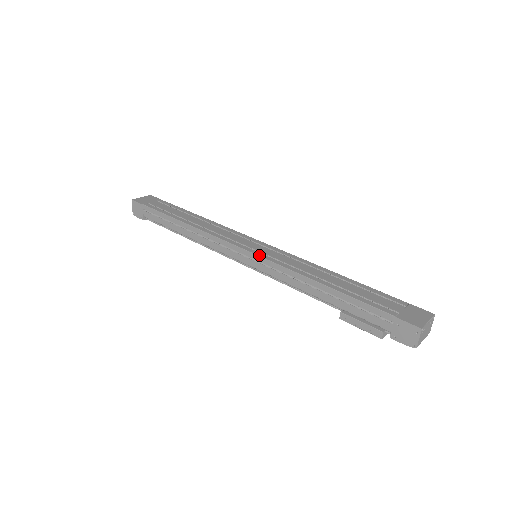
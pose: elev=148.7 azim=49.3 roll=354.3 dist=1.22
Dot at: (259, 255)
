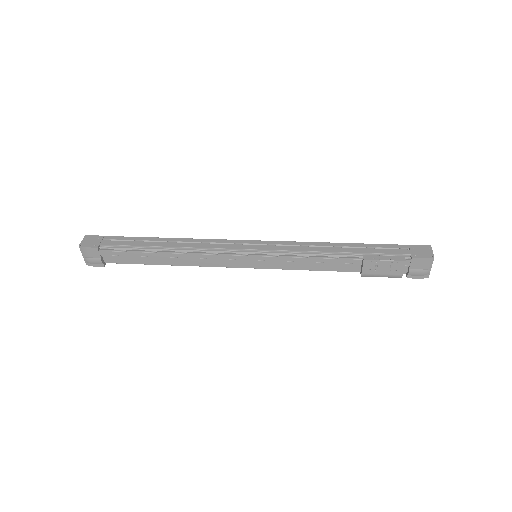
Dot at: (269, 241)
